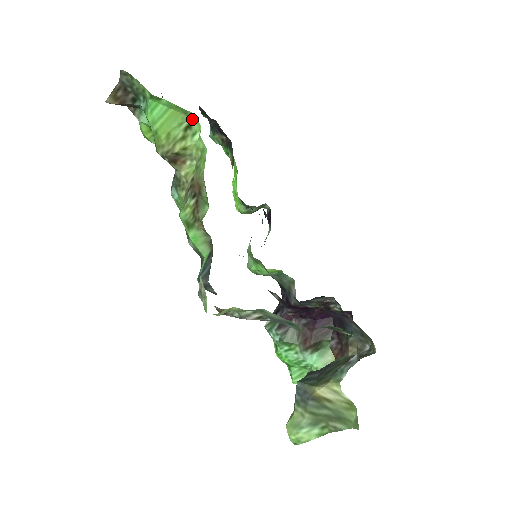
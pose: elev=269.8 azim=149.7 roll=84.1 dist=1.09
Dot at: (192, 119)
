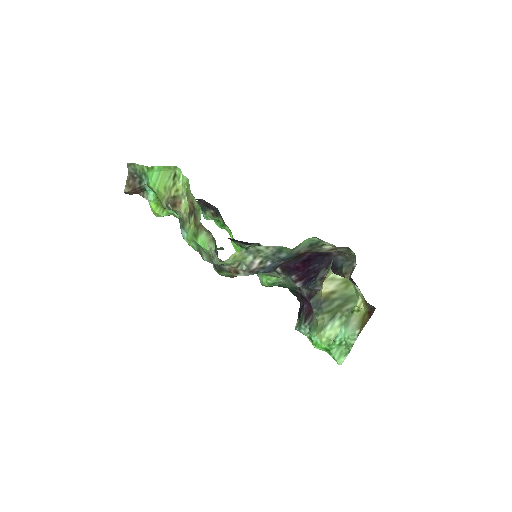
Dot at: (175, 170)
